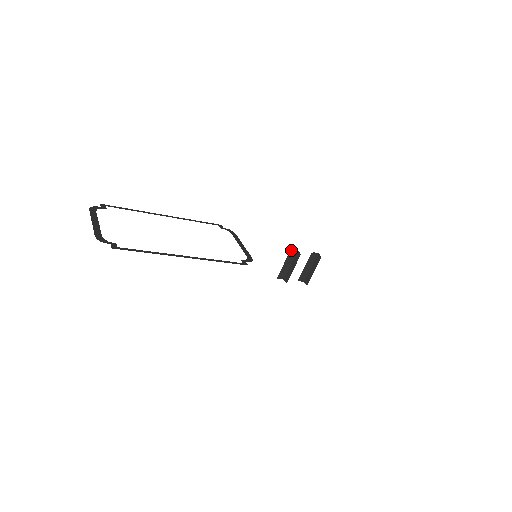
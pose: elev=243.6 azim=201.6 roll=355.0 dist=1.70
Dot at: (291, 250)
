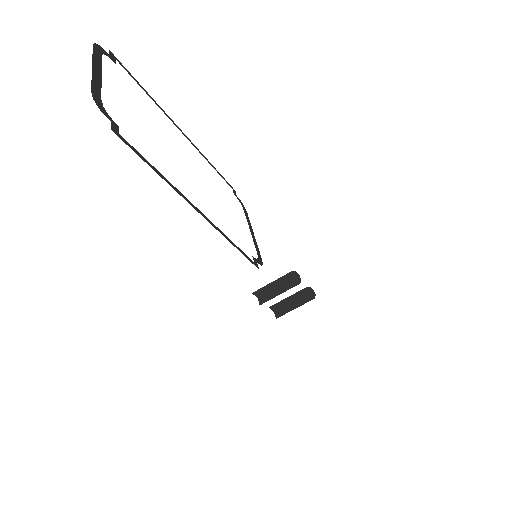
Dot at: (293, 271)
